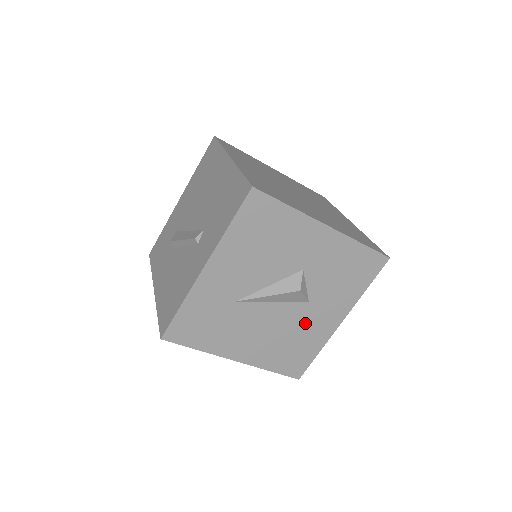
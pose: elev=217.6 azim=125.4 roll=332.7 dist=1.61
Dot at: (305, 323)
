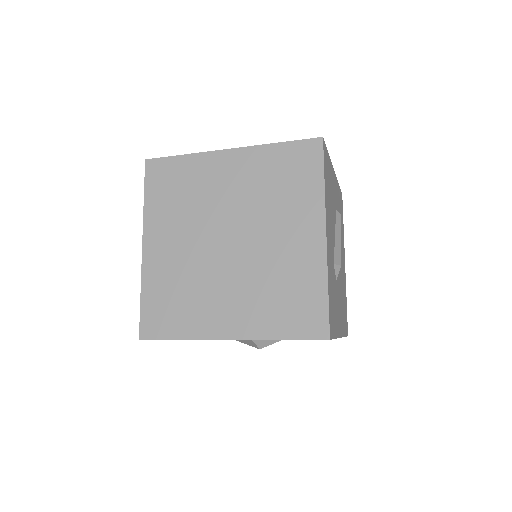
Dot at: occluded
